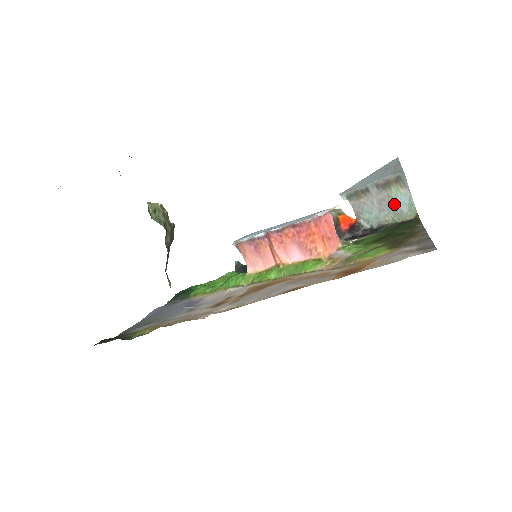
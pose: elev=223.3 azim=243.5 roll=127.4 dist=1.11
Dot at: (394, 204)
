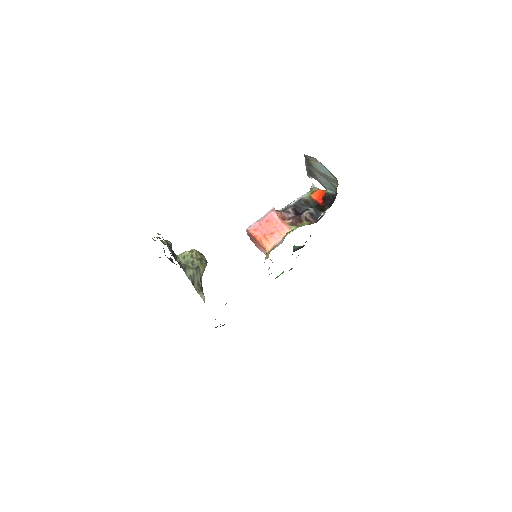
Dot at: (324, 174)
